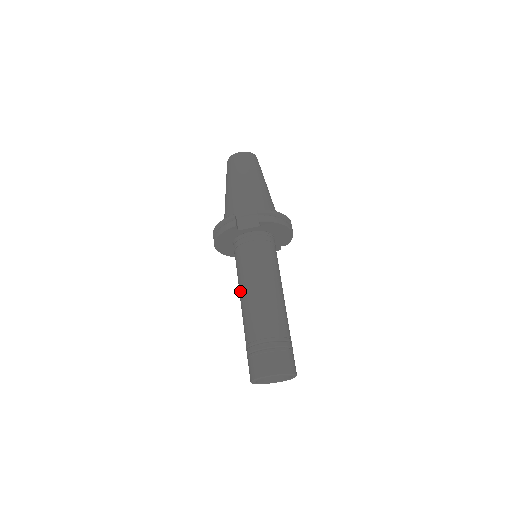
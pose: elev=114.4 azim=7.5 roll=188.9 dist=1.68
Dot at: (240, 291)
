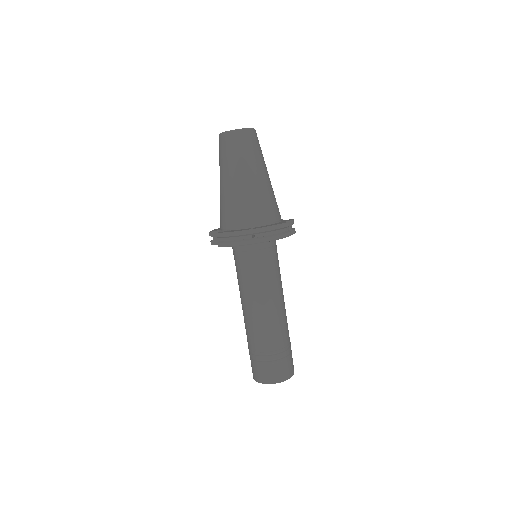
Dot at: occluded
